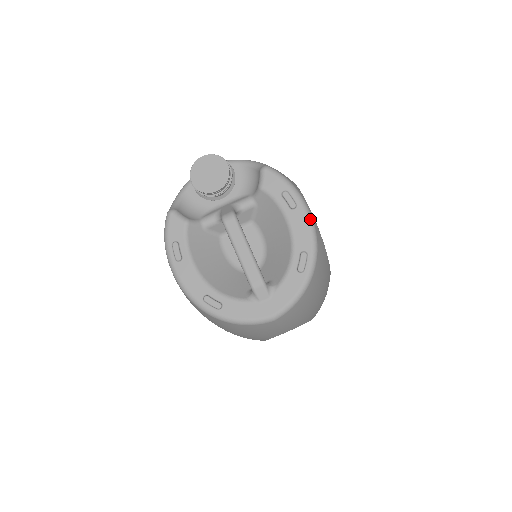
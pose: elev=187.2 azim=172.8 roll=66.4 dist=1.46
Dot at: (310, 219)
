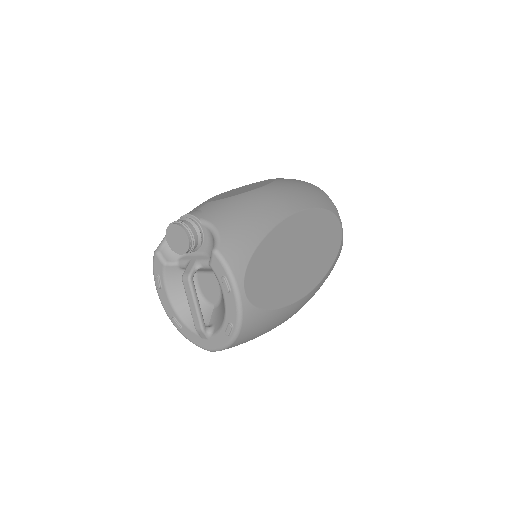
Dot at: (238, 304)
